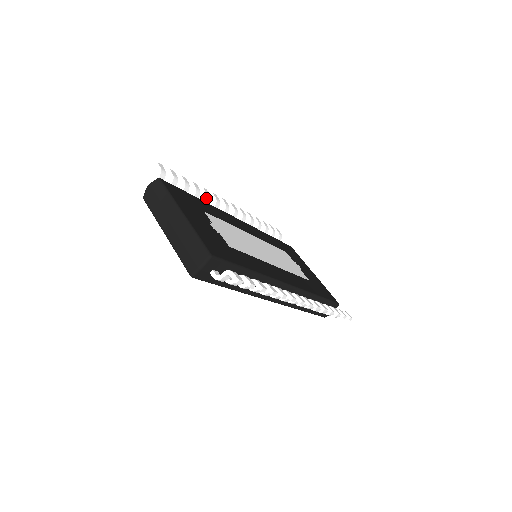
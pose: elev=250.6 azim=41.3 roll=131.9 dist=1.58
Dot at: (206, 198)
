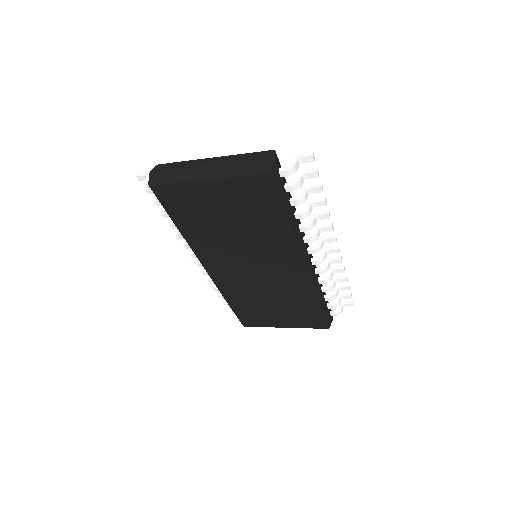
Dot at: occluded
